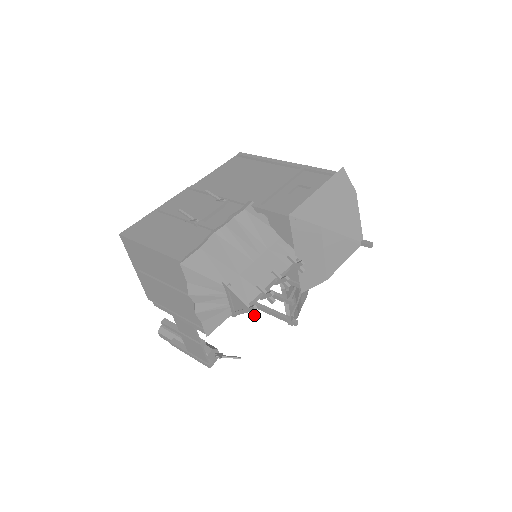
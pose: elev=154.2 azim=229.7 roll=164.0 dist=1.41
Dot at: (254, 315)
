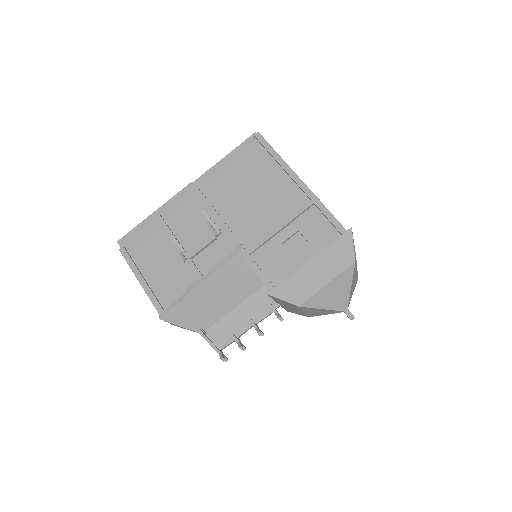
Dot at: occluded
